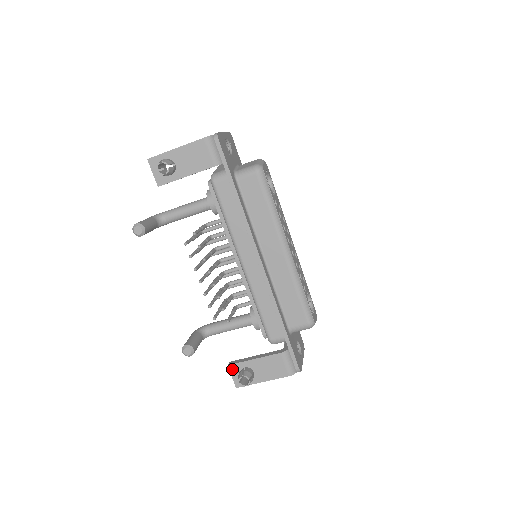
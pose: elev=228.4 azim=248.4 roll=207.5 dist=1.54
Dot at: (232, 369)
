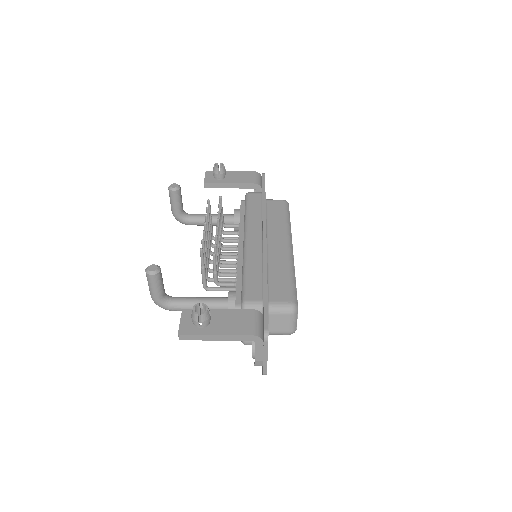
Dot at: (186, 313)
